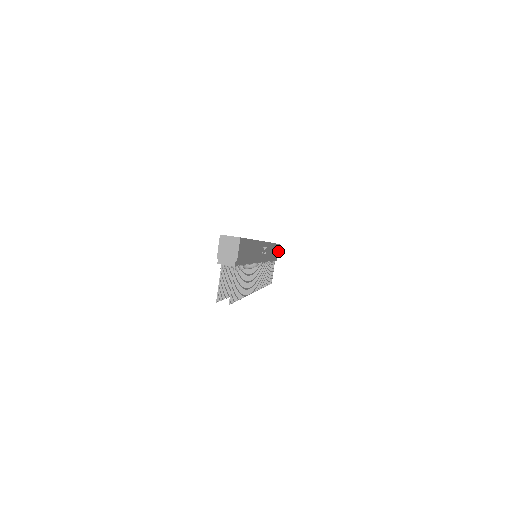
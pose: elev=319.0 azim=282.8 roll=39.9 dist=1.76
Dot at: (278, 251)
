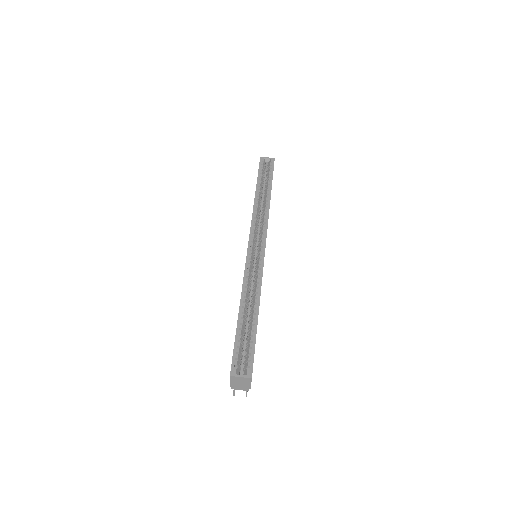
Dot at: occluded
